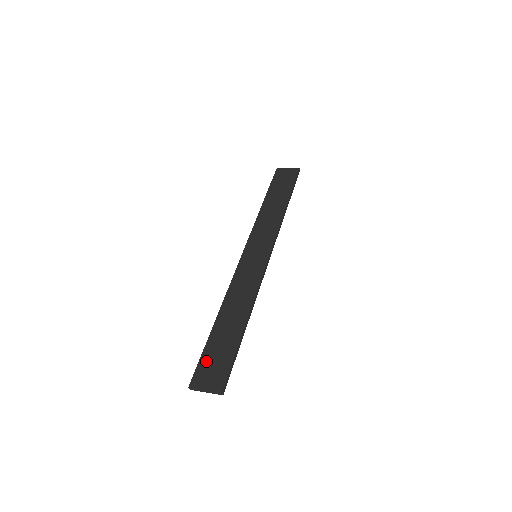
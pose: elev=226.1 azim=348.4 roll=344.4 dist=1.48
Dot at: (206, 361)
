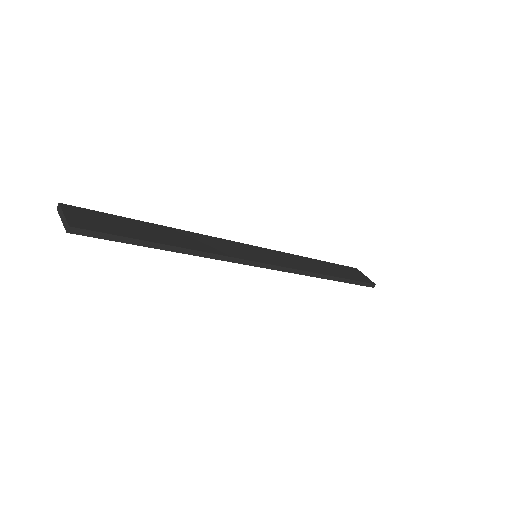
Dot at: (102, 216)
